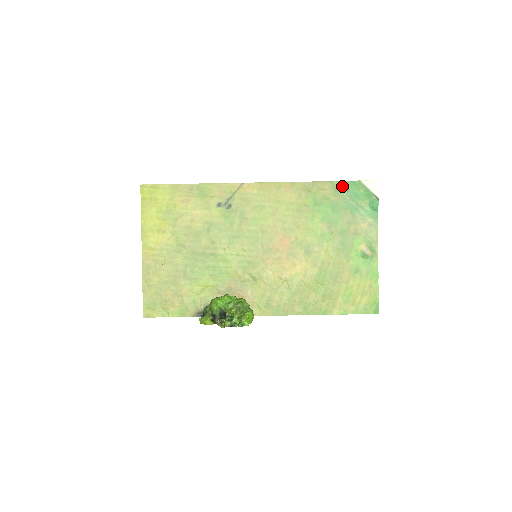
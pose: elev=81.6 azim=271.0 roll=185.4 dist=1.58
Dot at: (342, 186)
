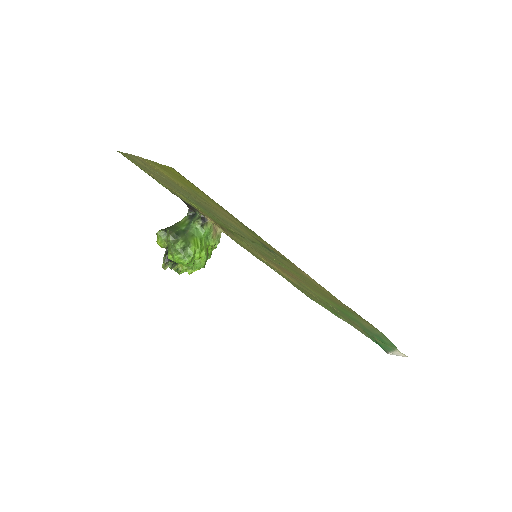
Dot at: (382, 335)
